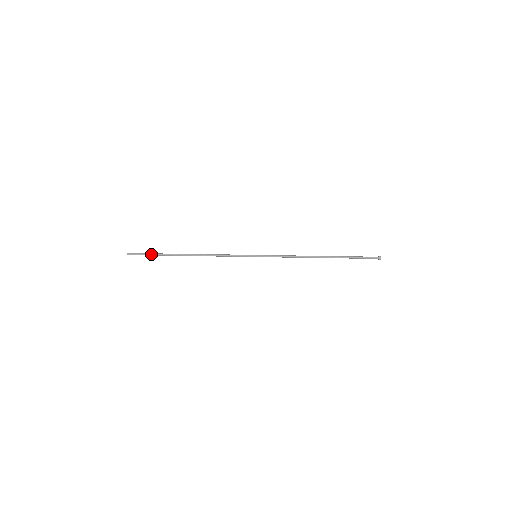
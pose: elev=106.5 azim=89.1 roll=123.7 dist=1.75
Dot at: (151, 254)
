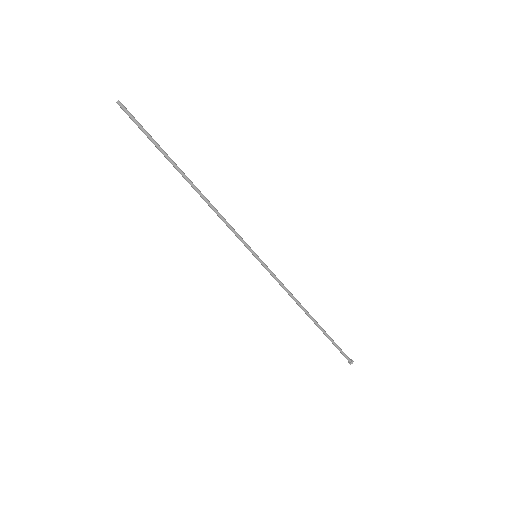
Dot at: (148, 134)
